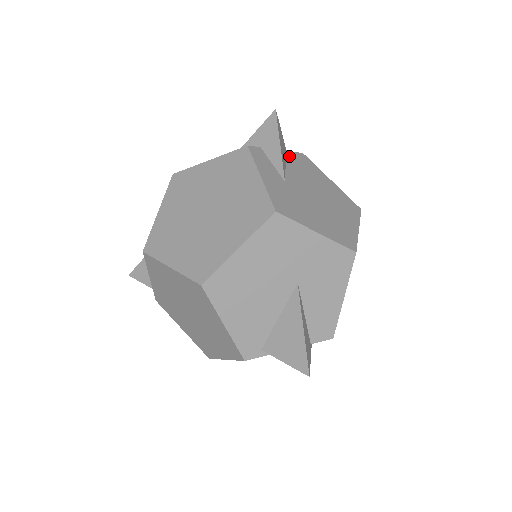
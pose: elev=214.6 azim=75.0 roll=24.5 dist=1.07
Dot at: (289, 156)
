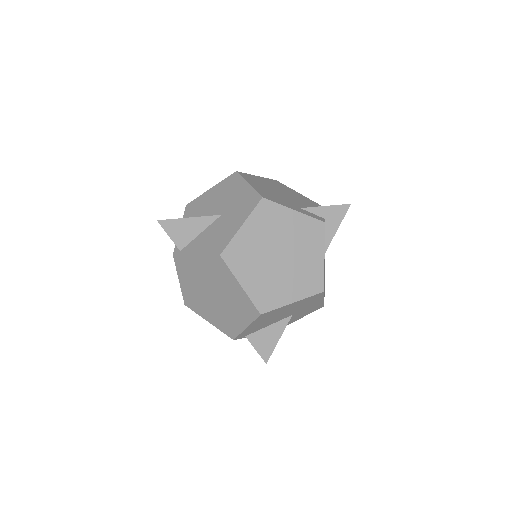
Dot at: occluded
